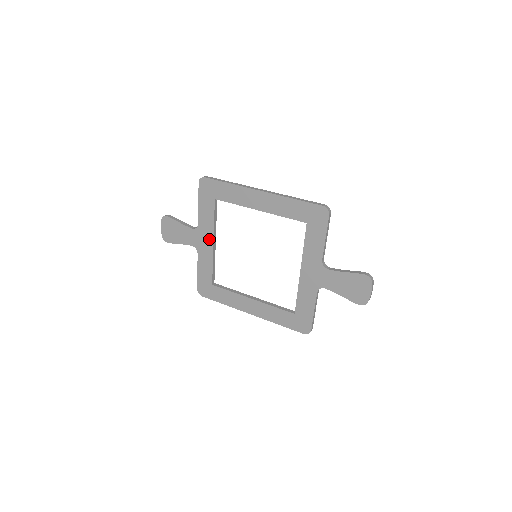
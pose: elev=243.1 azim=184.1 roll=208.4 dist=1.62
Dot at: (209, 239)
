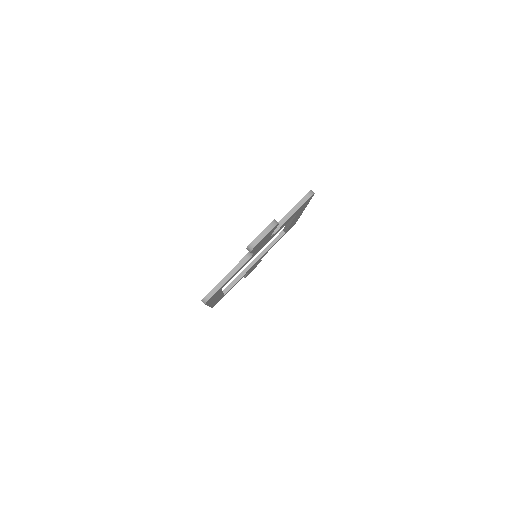
Dot at: occluded
